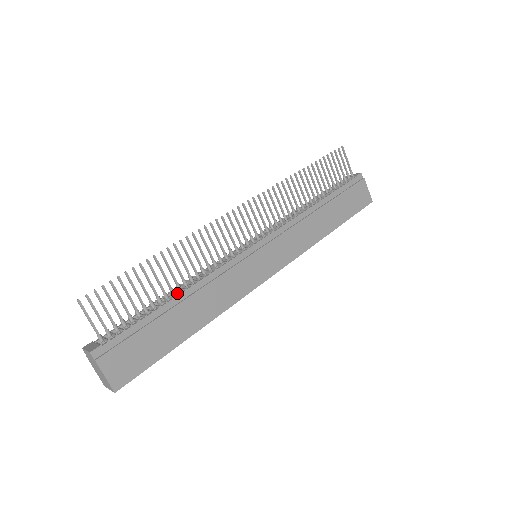
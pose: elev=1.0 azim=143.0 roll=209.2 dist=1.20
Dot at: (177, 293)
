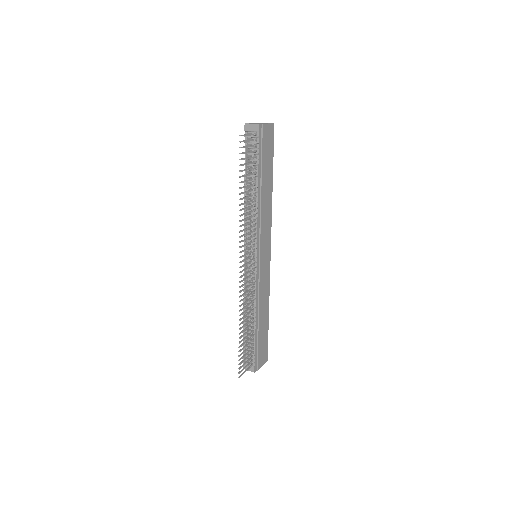
Dot at: (253, 322)
